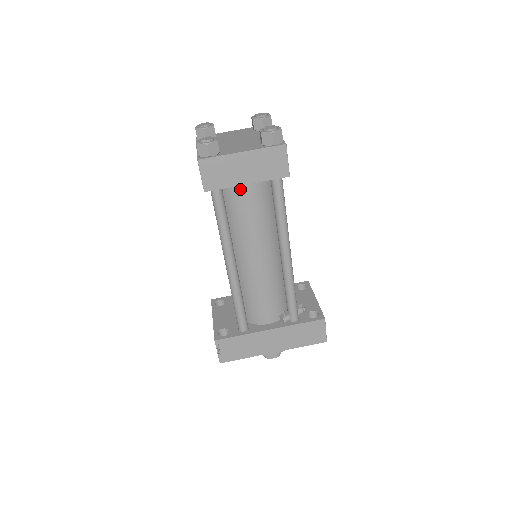
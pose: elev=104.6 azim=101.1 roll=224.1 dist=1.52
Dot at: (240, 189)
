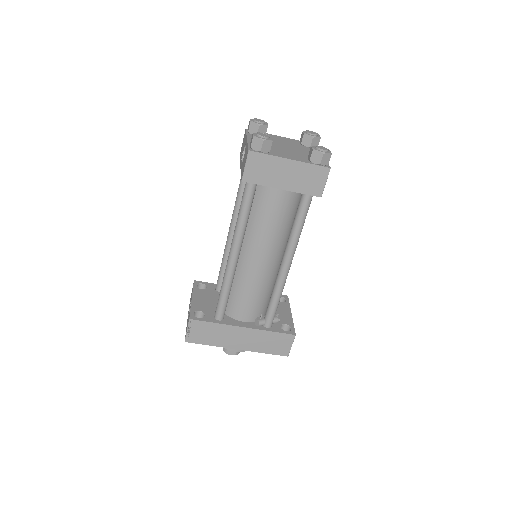
Dot at: (272, 191)
